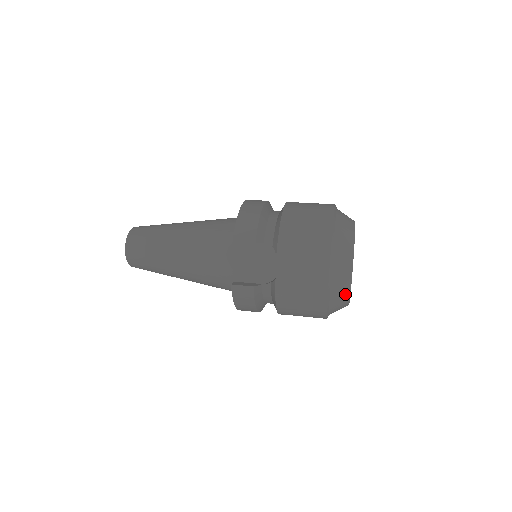
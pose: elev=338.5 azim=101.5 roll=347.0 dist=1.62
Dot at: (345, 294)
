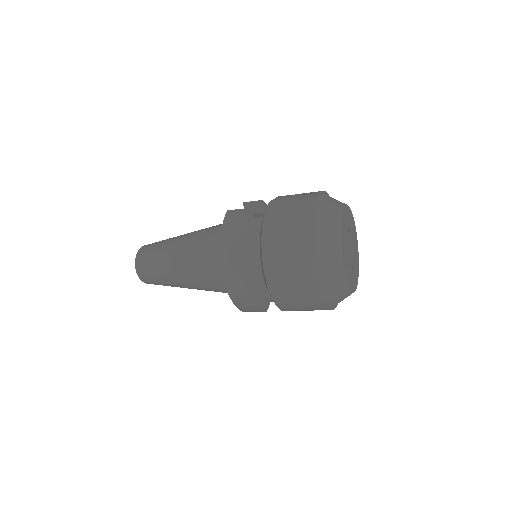
Dot at: (336, 216)
